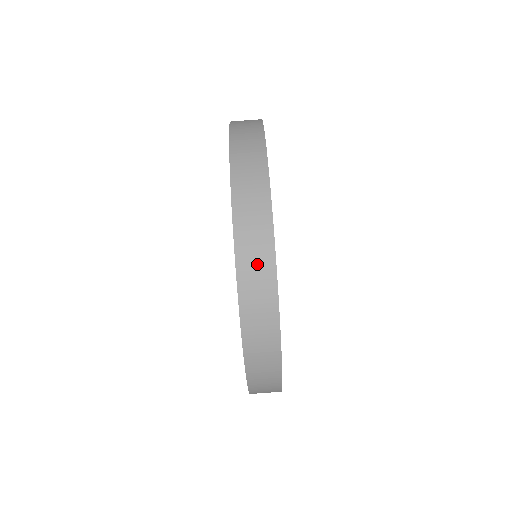
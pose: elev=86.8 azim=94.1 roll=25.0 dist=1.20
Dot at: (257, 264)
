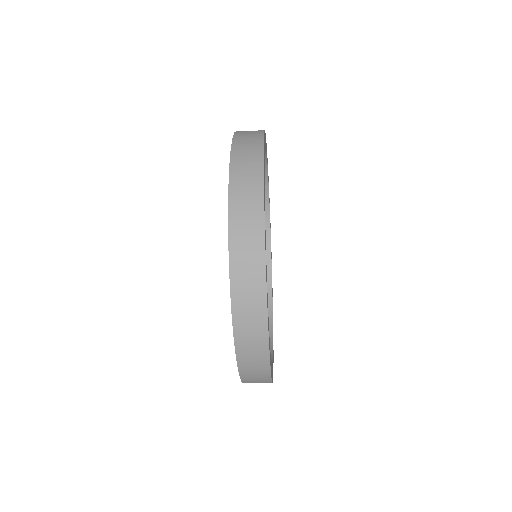
Dot at: (251, 319)
